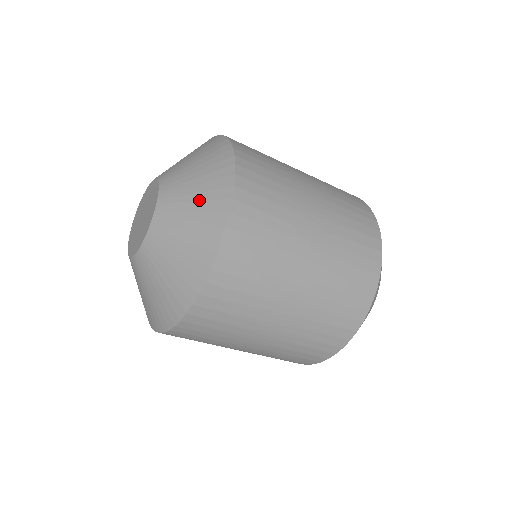
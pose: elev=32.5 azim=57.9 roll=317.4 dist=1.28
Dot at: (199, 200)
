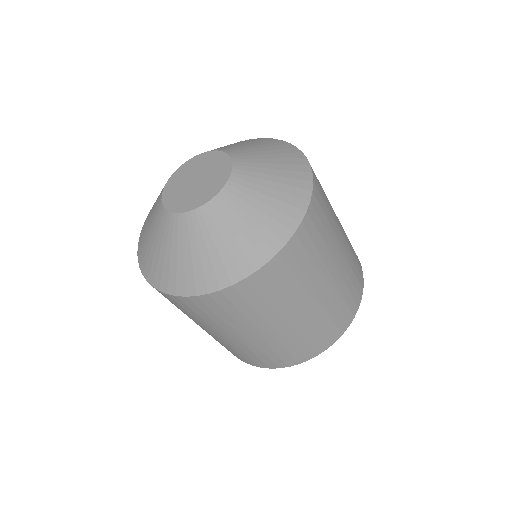
Dot at: (280, 175)
